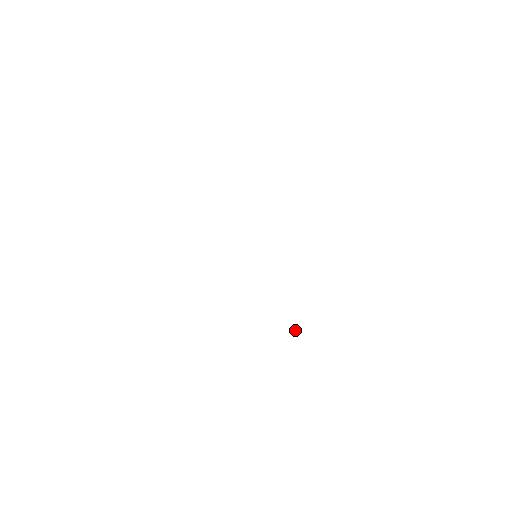
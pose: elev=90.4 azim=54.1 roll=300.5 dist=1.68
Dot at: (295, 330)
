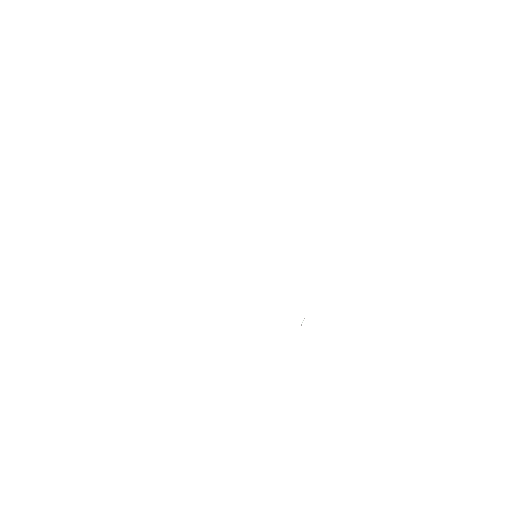
Dot at: (301, 324)
